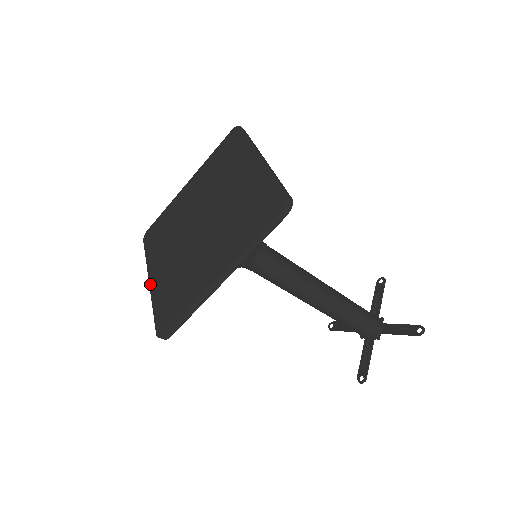
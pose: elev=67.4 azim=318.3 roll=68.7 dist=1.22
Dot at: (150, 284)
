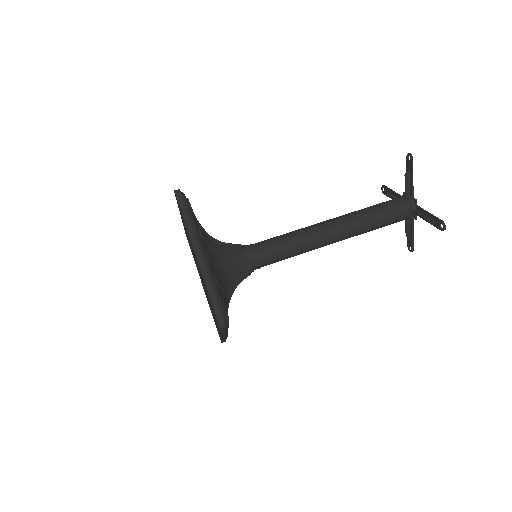
Dot at: occluded
